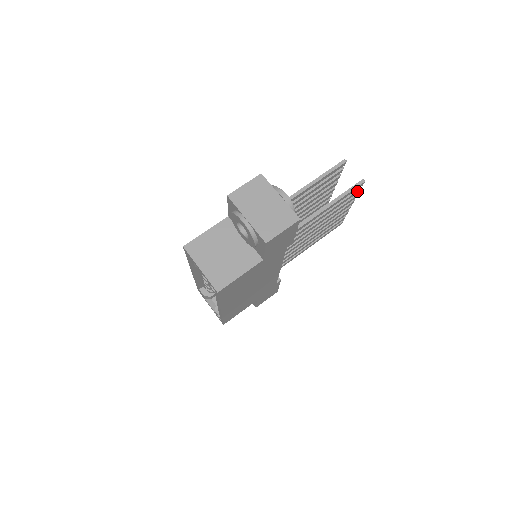
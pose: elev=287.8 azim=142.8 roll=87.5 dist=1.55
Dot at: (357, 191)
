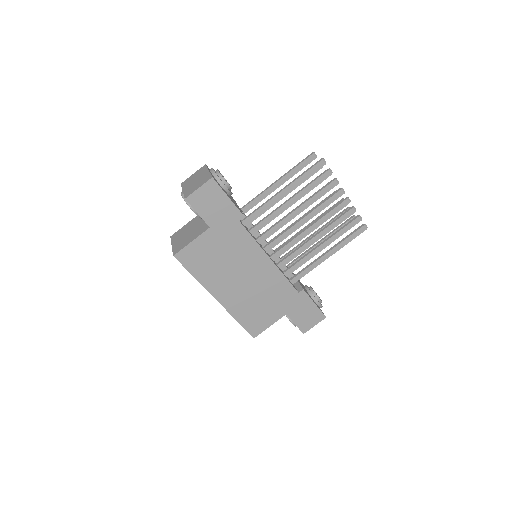
Dot at: (326, 173)
